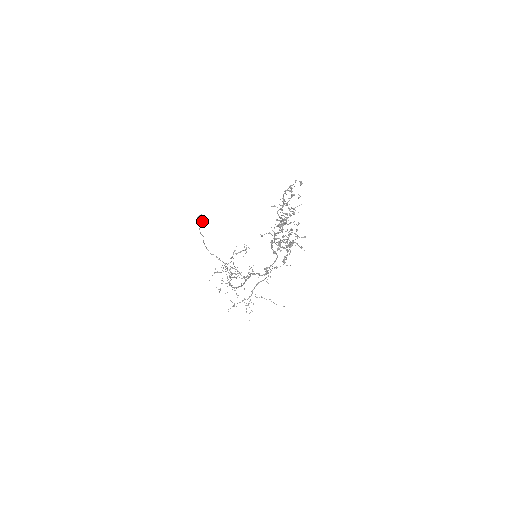
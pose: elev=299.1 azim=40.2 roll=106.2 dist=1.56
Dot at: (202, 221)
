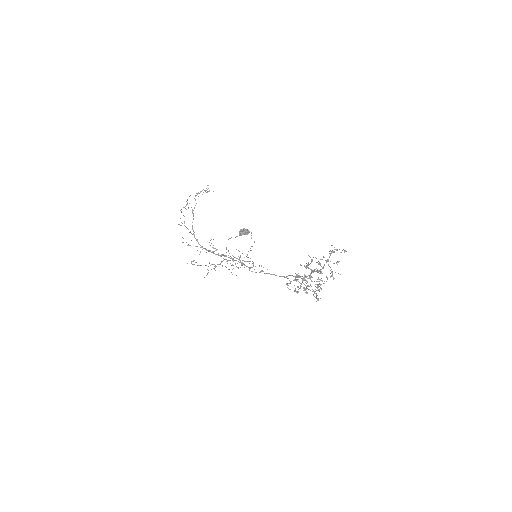
Dot at: occluded
